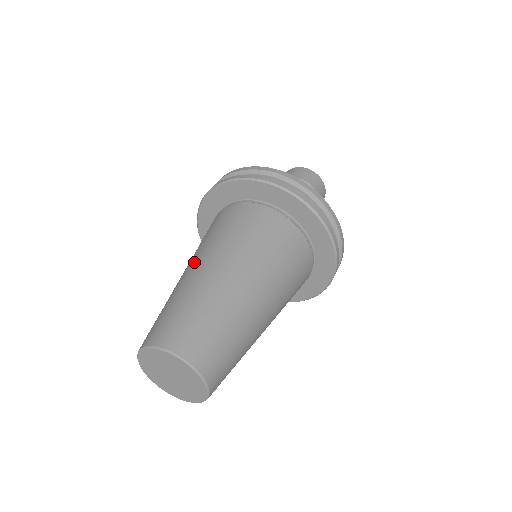
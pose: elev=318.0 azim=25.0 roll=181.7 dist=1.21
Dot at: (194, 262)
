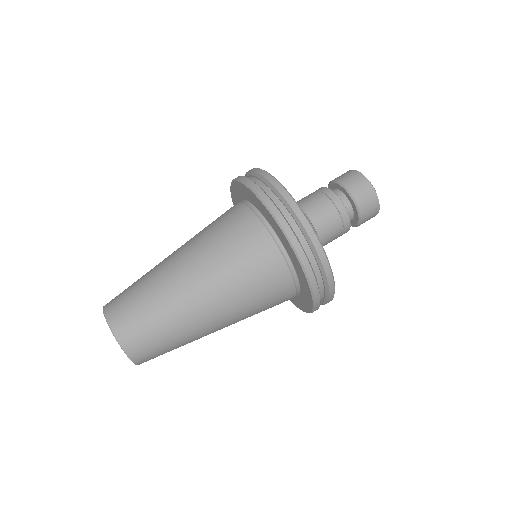
Dot at: (177, 249)
